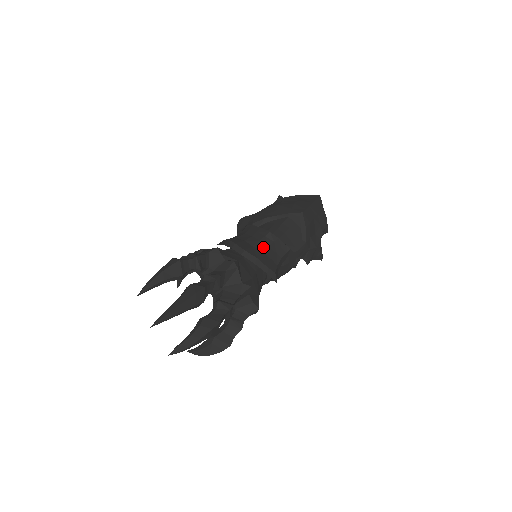
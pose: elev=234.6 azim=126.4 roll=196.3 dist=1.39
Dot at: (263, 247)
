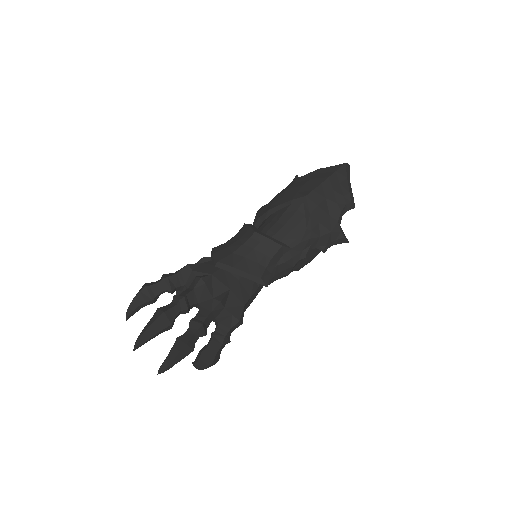
Dot at: (246, 251)
